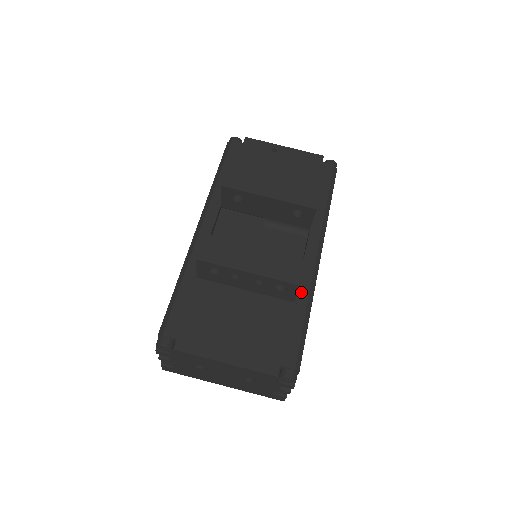
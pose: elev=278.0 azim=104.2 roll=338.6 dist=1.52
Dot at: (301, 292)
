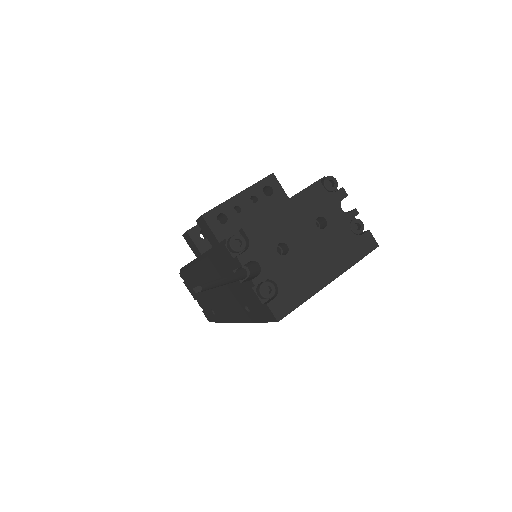
Dot at: occluded
